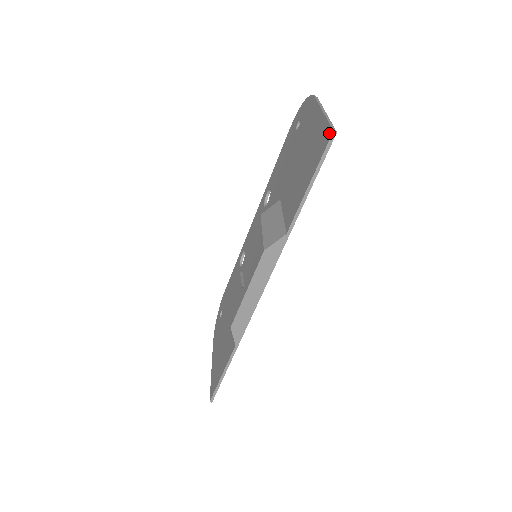
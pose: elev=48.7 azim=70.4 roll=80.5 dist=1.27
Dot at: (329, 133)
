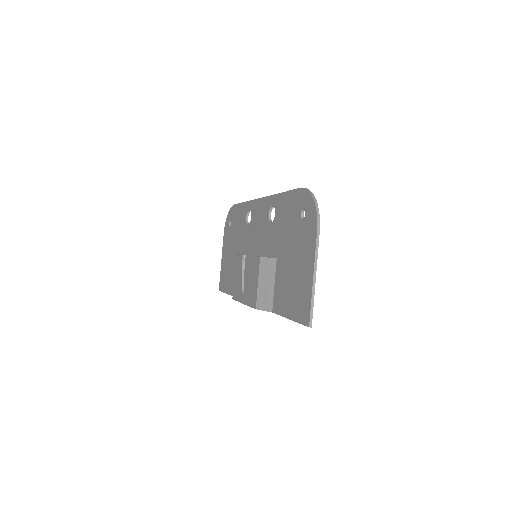
Dot at: (307, 320)
